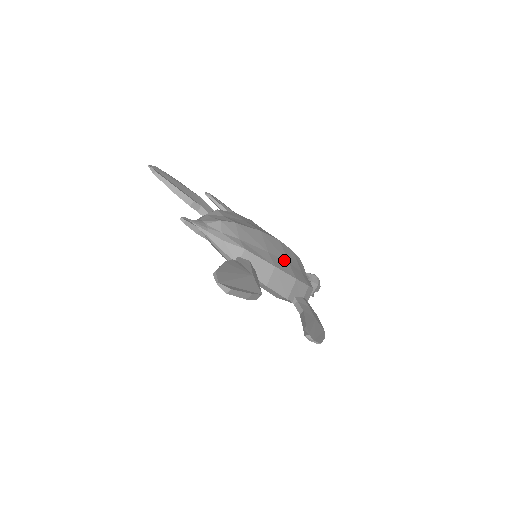
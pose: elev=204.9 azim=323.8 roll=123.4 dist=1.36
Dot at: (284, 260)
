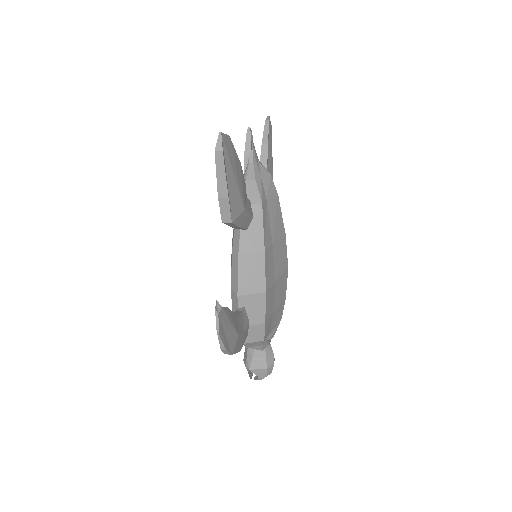
Dot at: (275, 273)
